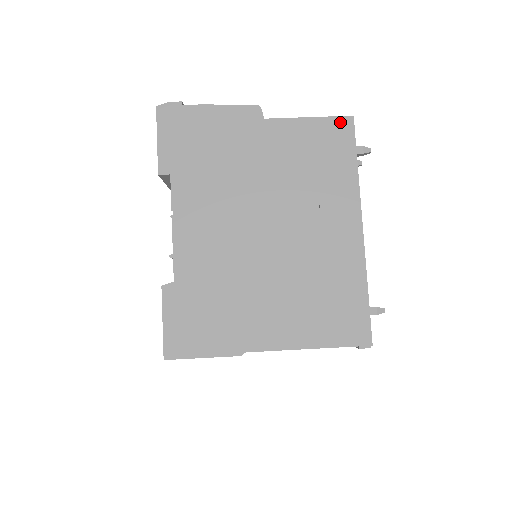
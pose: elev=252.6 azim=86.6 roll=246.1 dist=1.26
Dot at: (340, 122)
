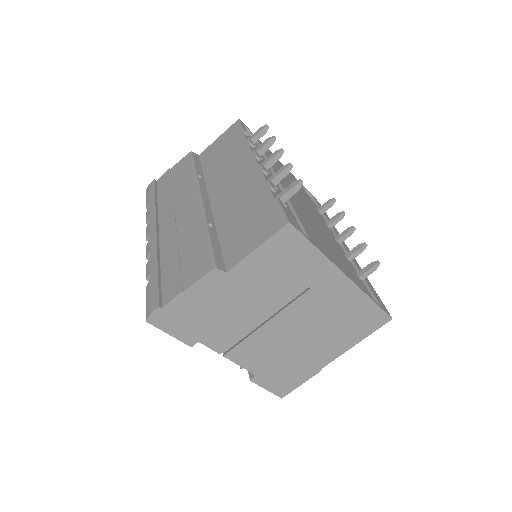
Dot at: (283, 234)
